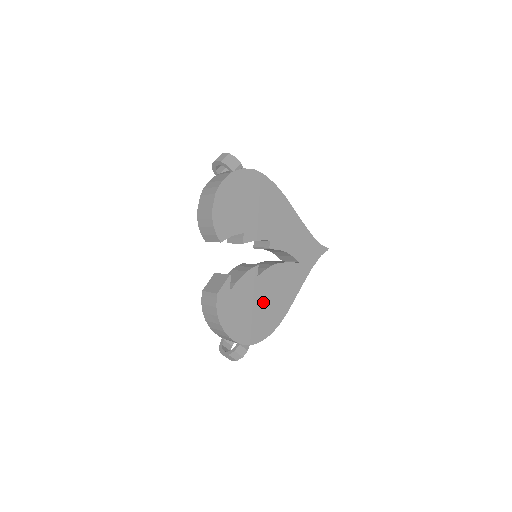
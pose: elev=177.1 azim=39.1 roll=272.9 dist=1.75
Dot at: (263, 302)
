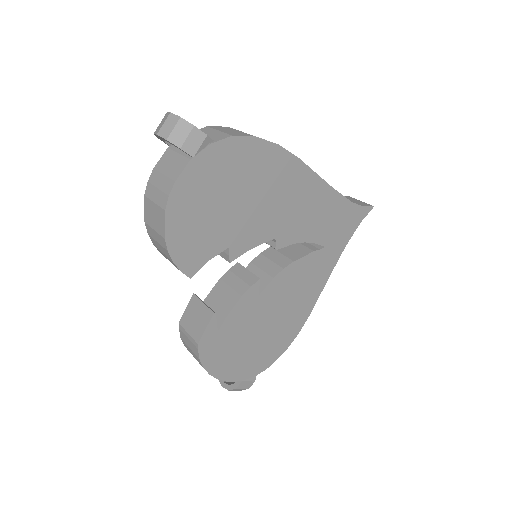
Dot at: (271, 320)
